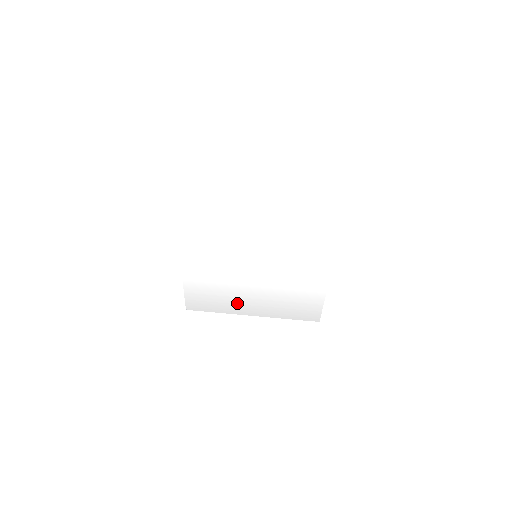
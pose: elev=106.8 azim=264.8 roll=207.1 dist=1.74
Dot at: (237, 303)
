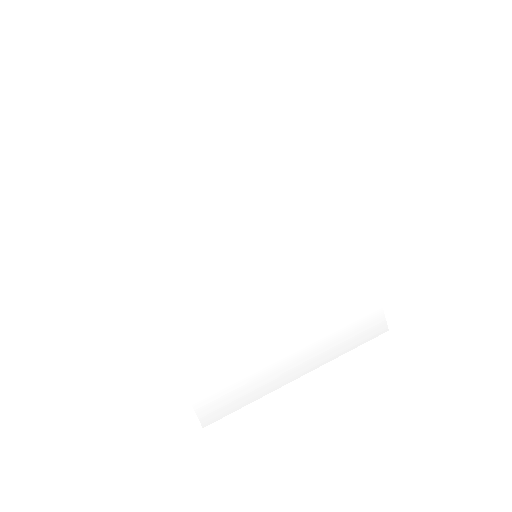
Dot at: (269, 365)
